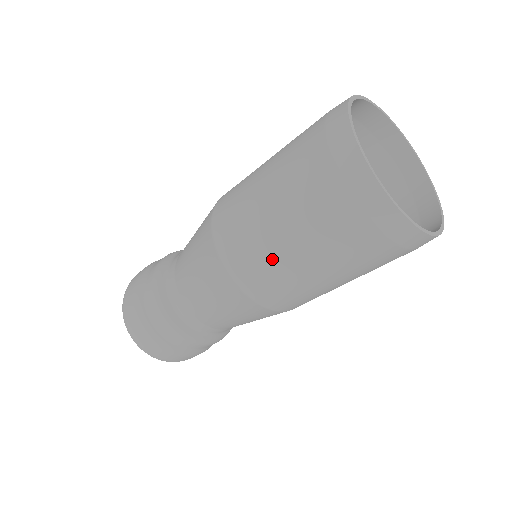
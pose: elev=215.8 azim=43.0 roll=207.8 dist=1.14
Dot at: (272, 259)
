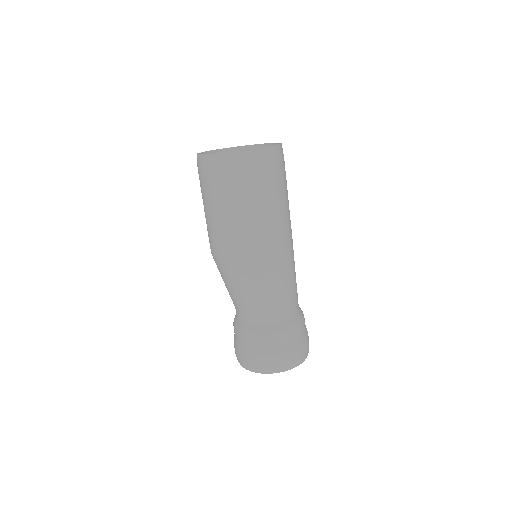
Dot at: occluded
